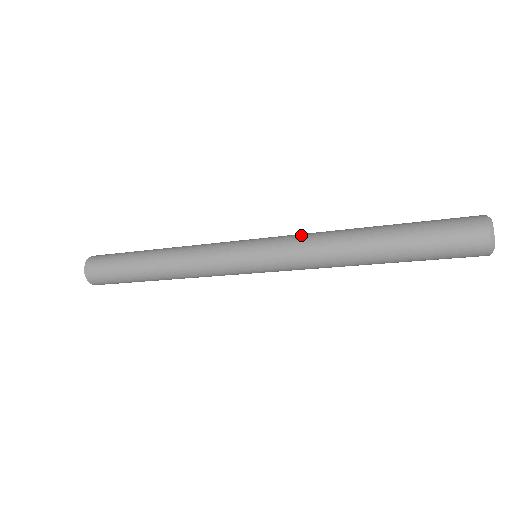
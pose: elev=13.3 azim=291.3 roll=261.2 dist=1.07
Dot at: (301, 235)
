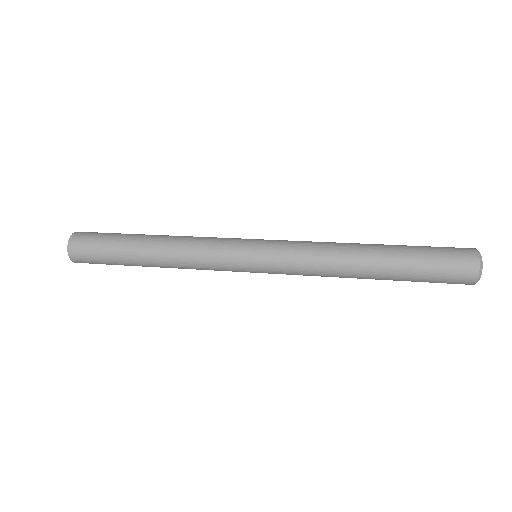
Dot at: (305, 242)
